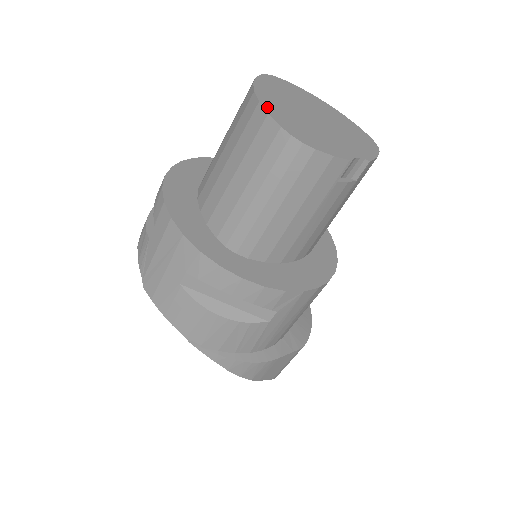
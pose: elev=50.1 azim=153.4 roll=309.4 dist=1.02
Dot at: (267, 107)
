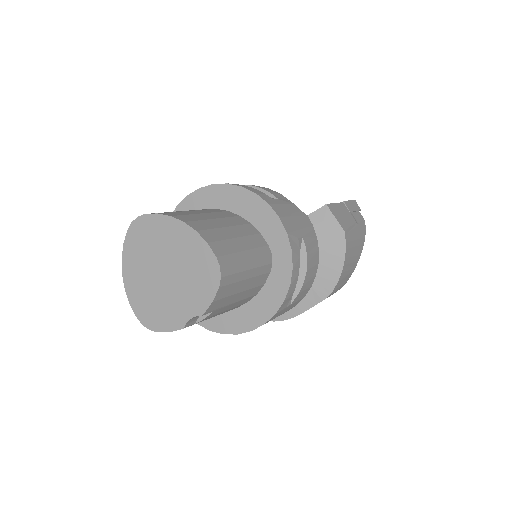
Dot at: (129, 294)
